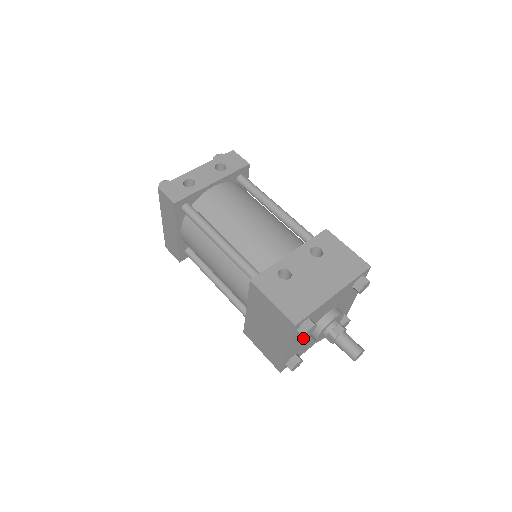
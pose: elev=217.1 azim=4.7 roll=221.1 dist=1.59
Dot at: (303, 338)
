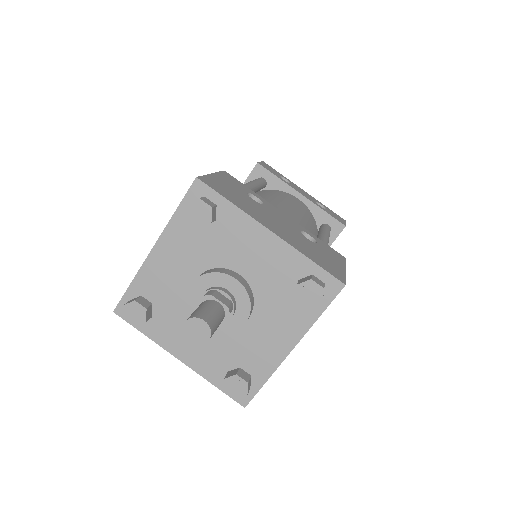
Dot at: (182, 271)
